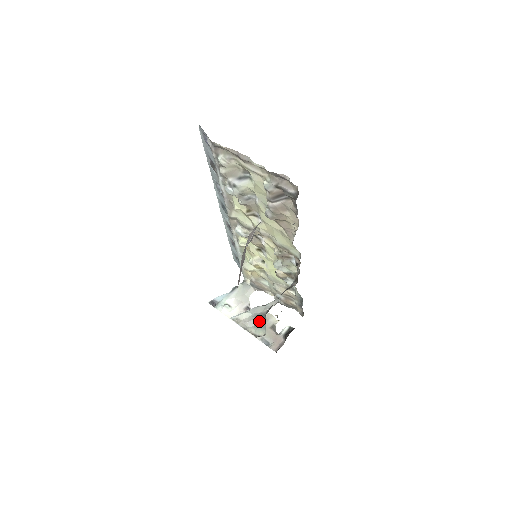
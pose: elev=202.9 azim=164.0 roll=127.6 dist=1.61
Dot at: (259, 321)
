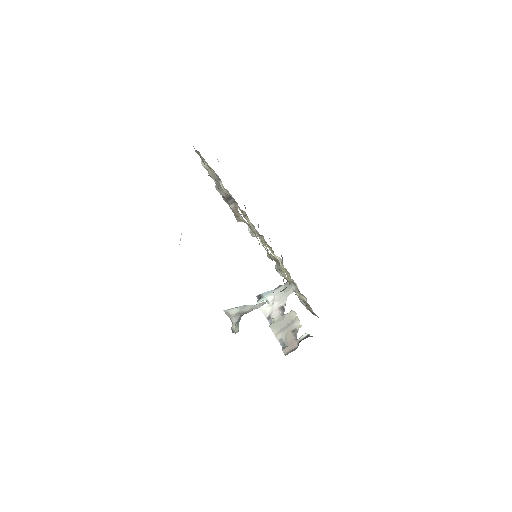
Dot at: (239, 318)
